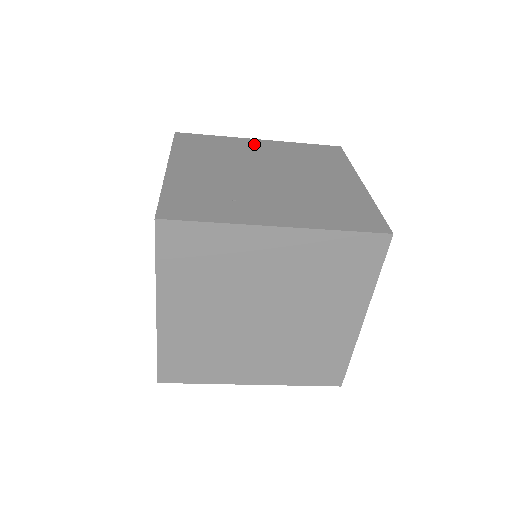
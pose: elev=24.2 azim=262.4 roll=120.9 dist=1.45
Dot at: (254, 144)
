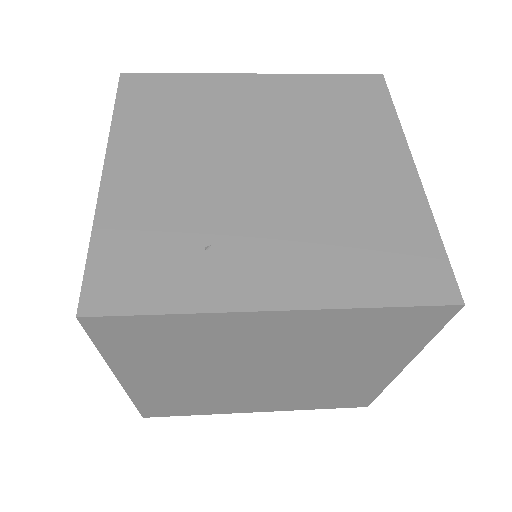
Dot at: (245, 88)
